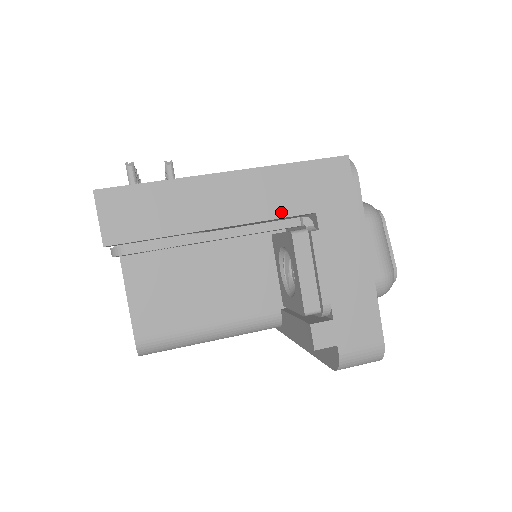
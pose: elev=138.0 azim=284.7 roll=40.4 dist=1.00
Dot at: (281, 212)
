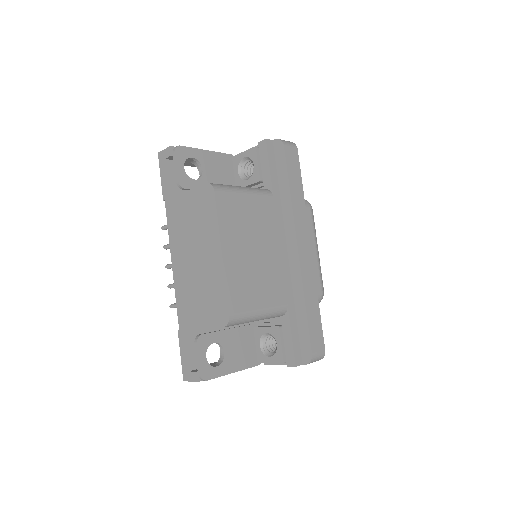
Dot at: occluded
